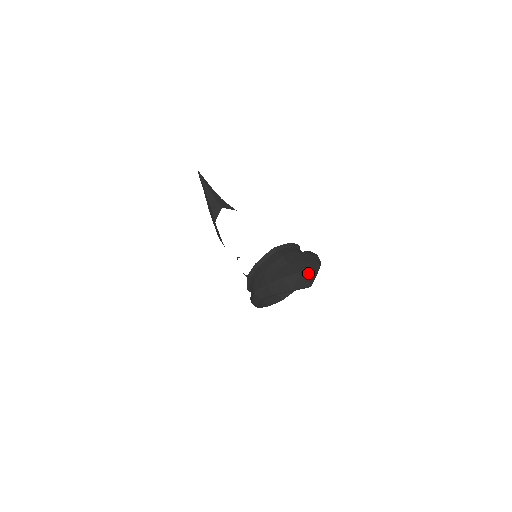
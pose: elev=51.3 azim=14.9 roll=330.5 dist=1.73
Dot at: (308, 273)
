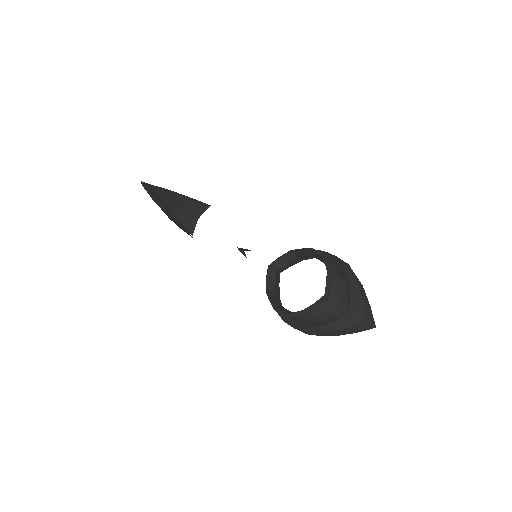
Dot at: (368, 313)
